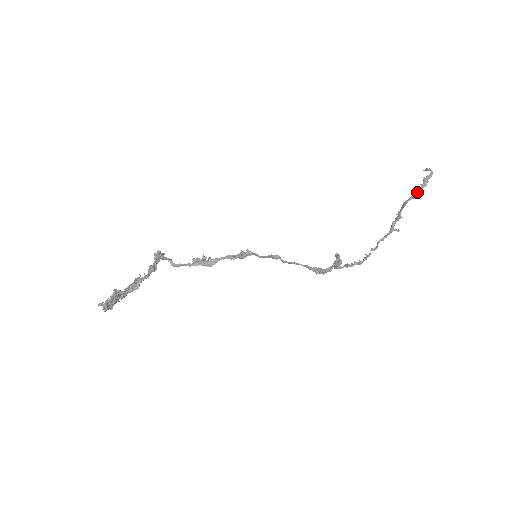
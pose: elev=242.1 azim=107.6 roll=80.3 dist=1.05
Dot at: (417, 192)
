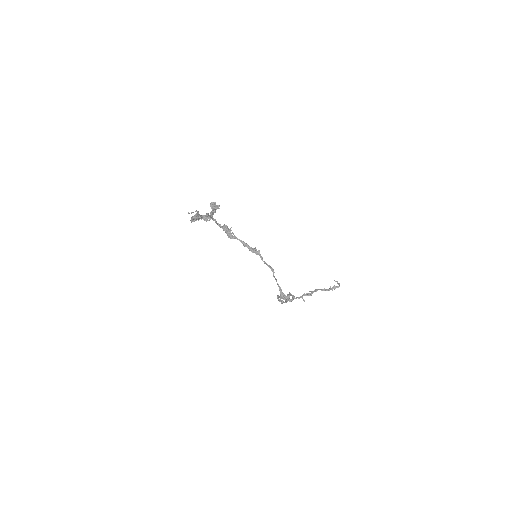
Dot at: (327, 290)
